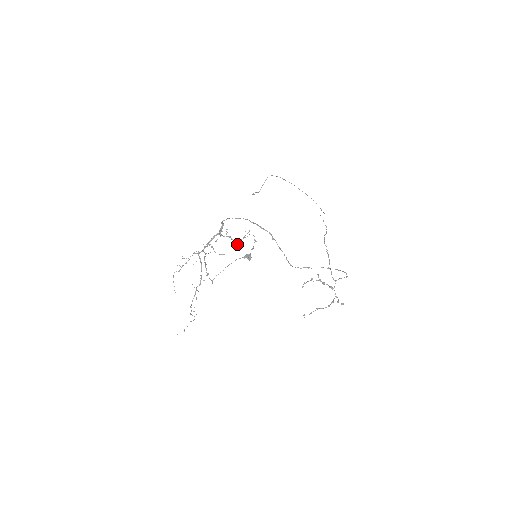
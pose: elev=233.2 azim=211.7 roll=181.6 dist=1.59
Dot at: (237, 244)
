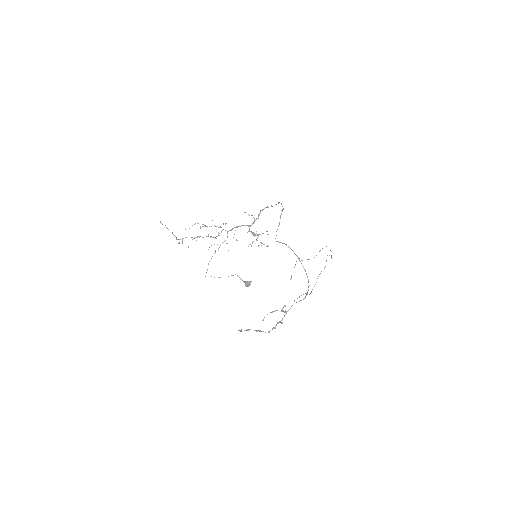
Dot at: occluded
